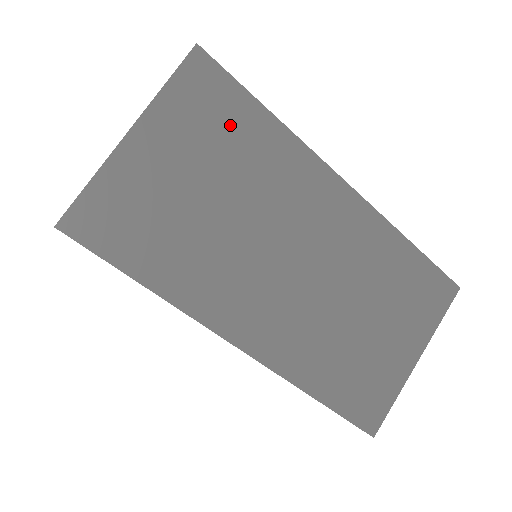
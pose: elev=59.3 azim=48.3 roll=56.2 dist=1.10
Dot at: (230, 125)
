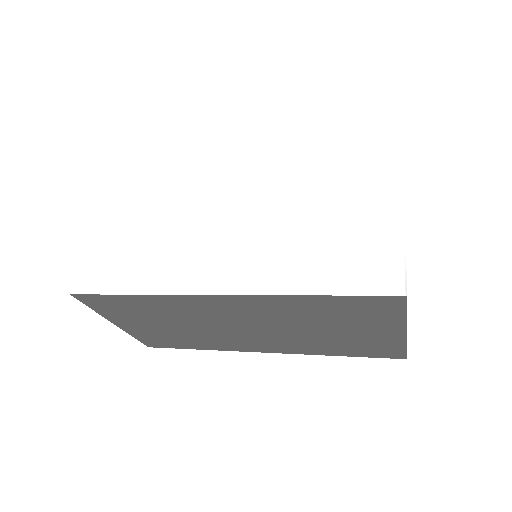
Dot at: (131, 307)
